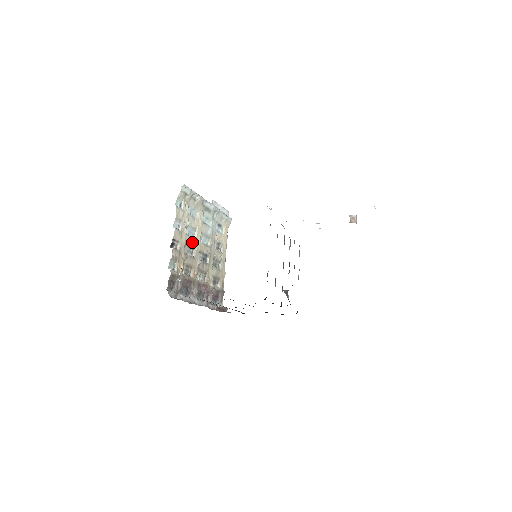
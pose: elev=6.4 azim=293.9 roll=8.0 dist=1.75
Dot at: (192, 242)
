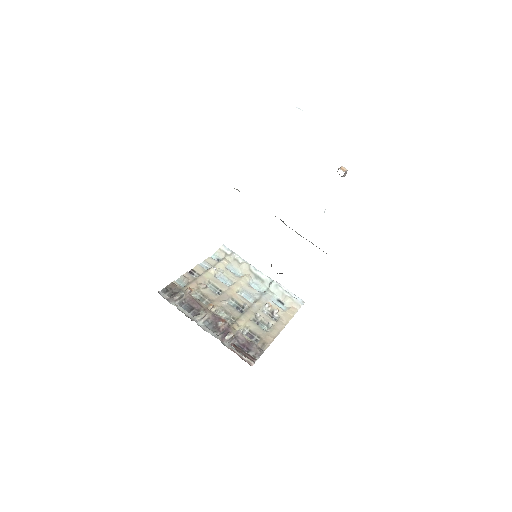
Dot at: (221, 285)
